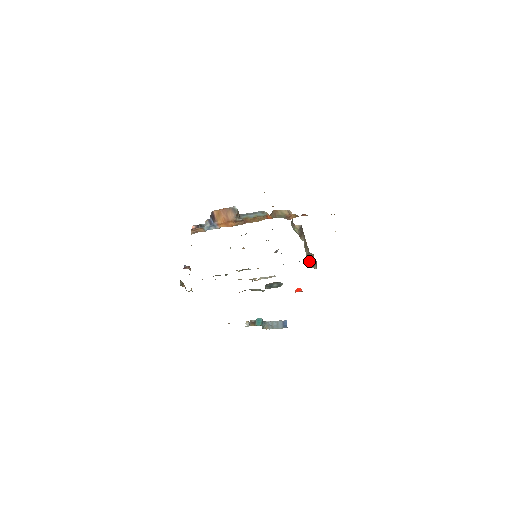
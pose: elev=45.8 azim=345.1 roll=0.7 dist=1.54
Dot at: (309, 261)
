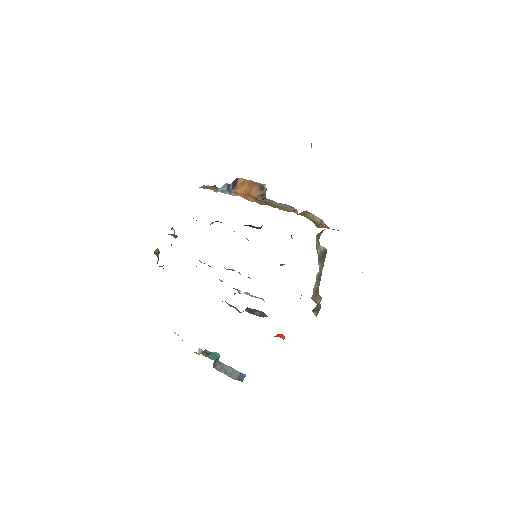
Dot at: (313, 300)
